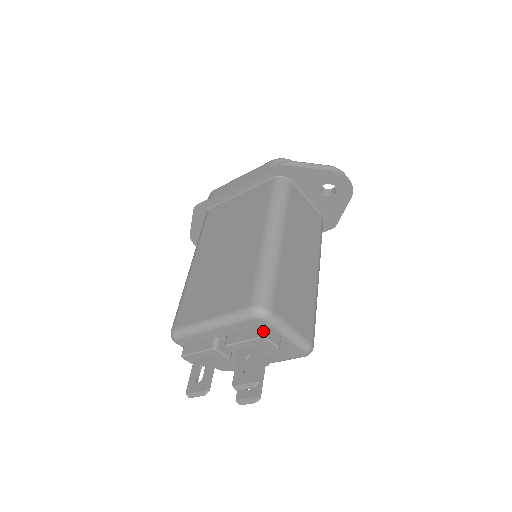
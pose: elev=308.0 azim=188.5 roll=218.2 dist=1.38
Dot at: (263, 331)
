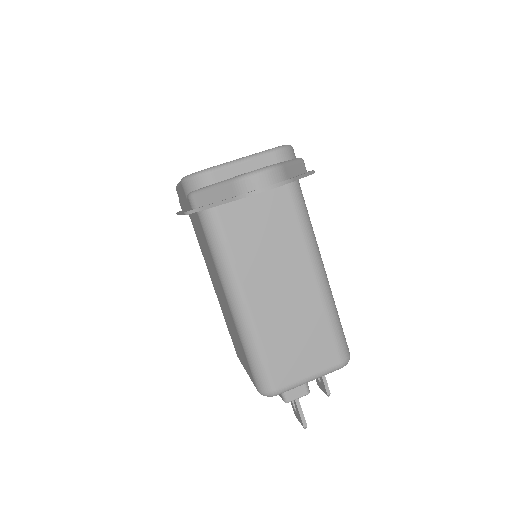
Dot at: (283, 398)
